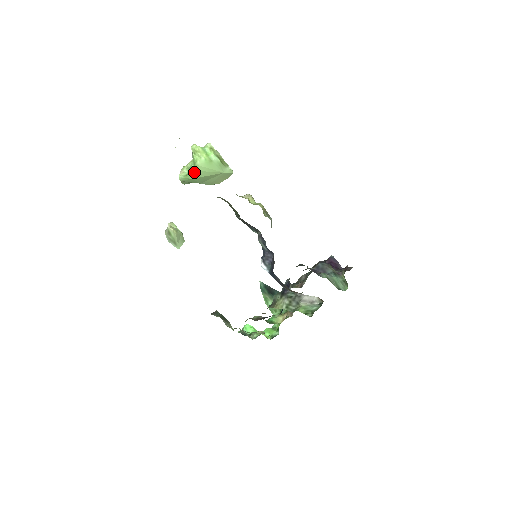
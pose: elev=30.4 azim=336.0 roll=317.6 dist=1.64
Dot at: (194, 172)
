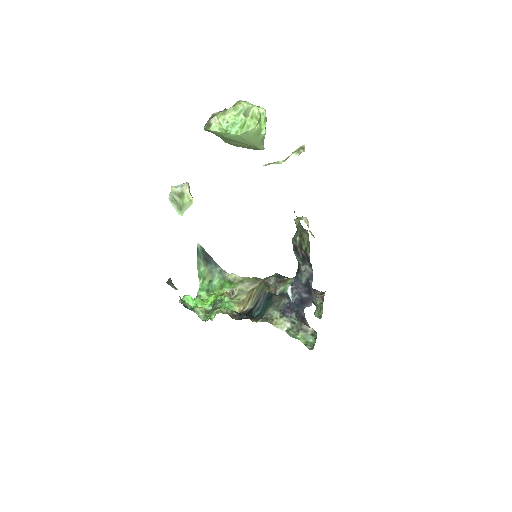
Dot at: (236, 134)
